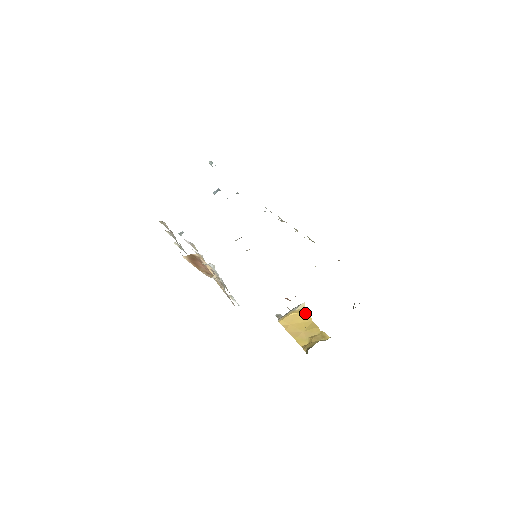
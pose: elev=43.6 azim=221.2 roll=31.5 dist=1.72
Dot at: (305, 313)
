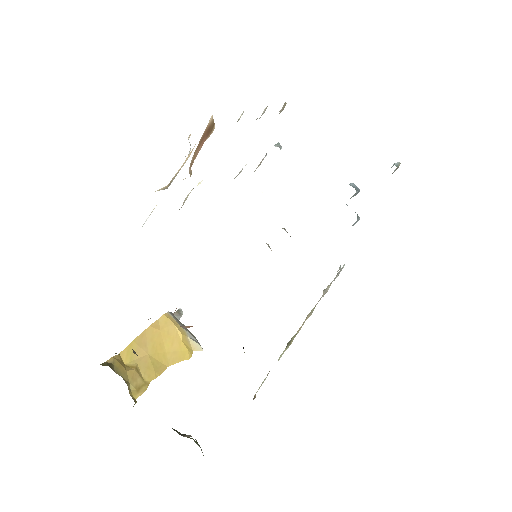
Dot at: (183, 352)
